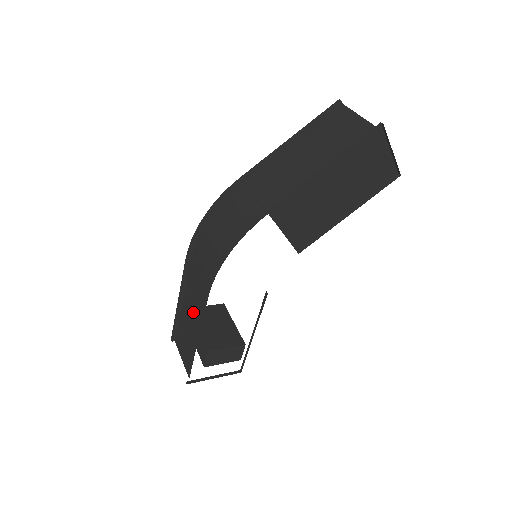
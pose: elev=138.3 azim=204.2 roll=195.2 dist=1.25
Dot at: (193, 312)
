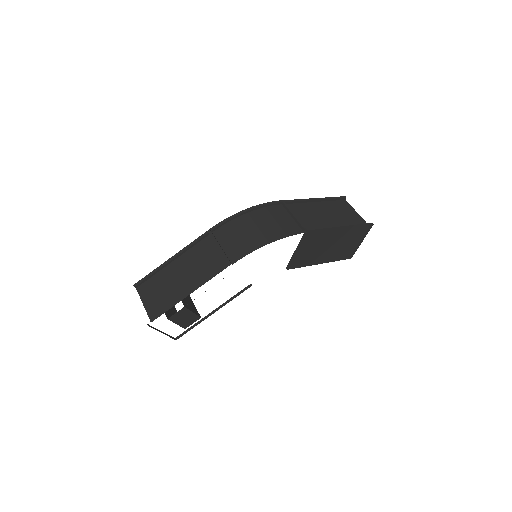
Dot at: (196, 270)
